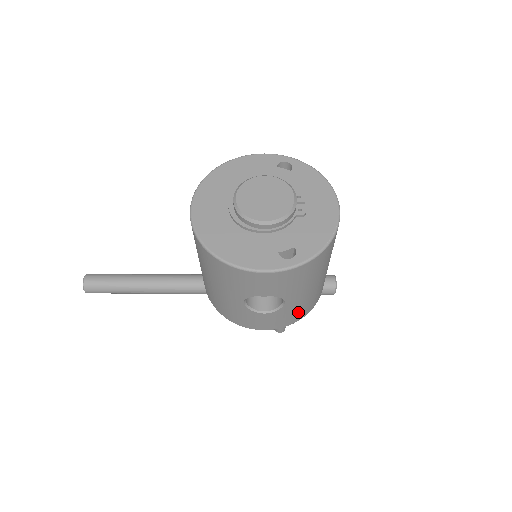
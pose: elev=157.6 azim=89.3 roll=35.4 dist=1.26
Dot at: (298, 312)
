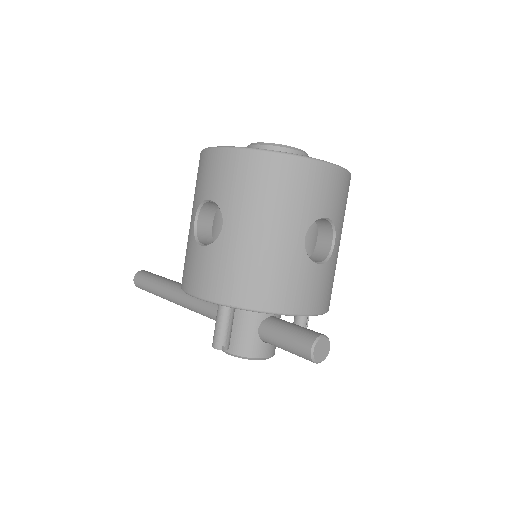
Dot at: (235, 276)
